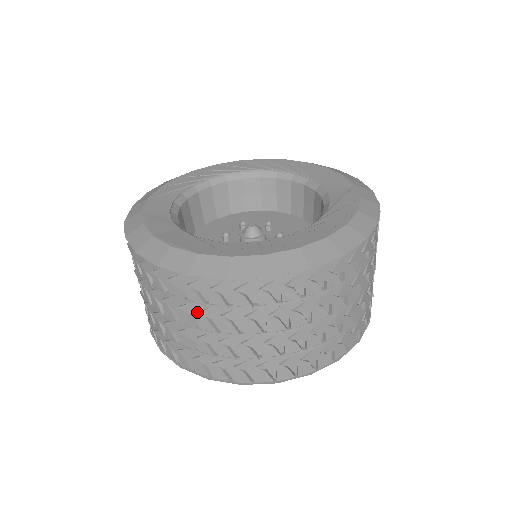
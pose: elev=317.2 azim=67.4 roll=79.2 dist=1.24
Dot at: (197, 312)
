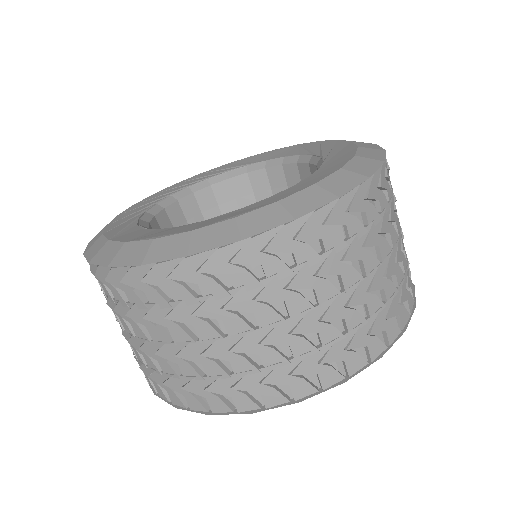
Dot at: (312, 277)
